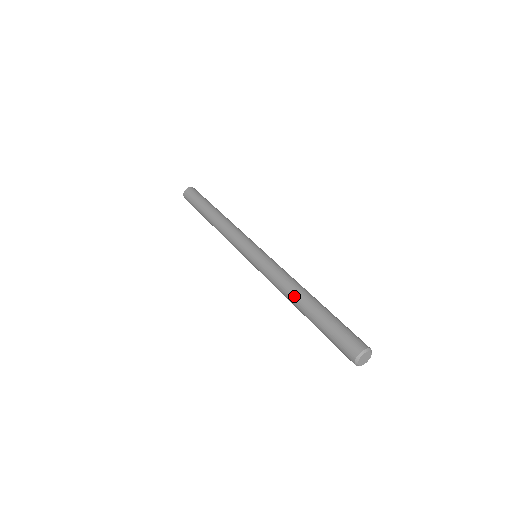
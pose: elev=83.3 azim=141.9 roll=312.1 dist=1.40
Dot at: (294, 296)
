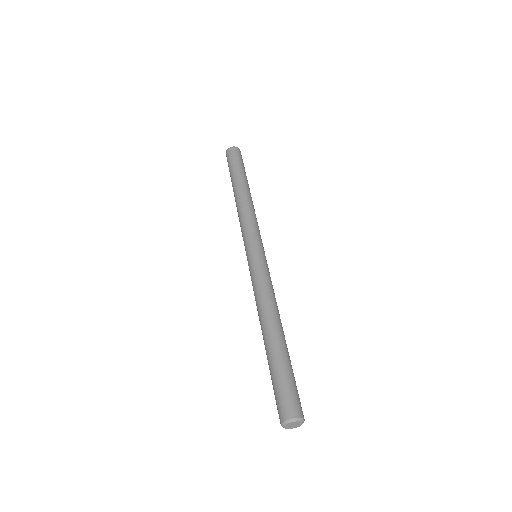
Dot at: (264, 321)
